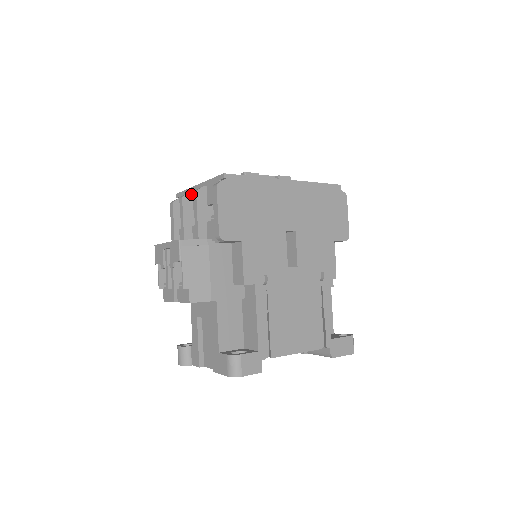
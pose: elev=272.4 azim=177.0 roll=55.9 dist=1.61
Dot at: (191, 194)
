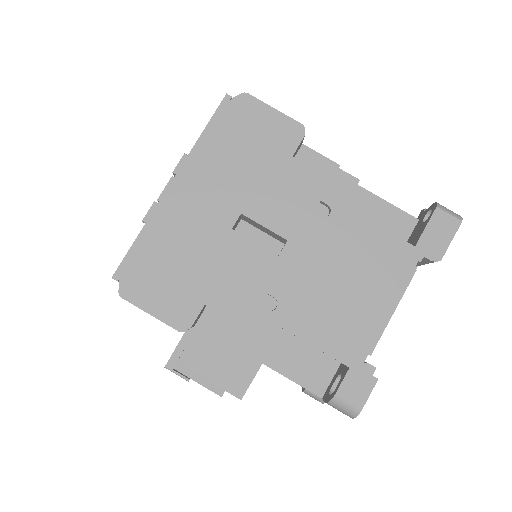
Dot at: occluded
